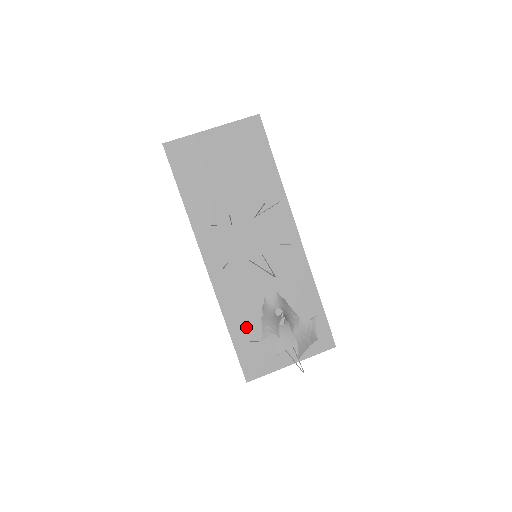
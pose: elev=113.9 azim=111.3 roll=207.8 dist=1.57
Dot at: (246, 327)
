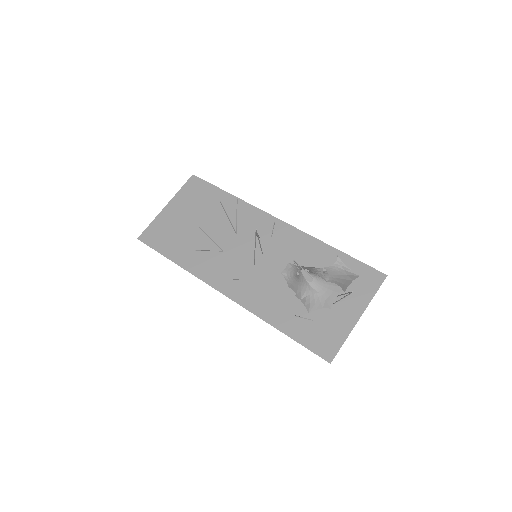
Dot at: (292, 316)
